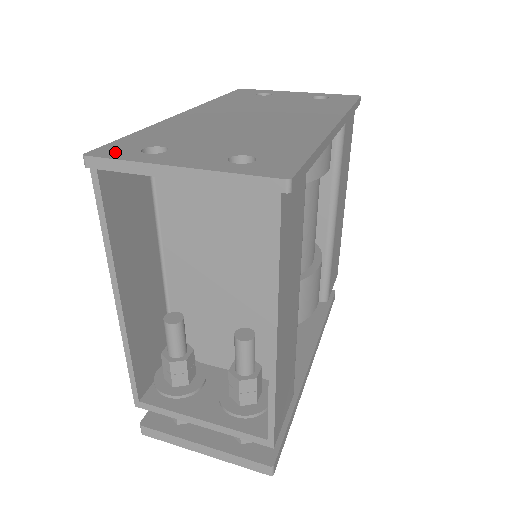
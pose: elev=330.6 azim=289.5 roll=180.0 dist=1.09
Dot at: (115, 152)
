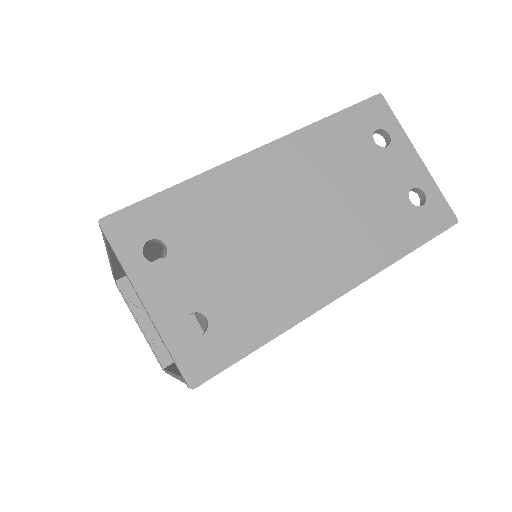
Dot at: (124, 233)
